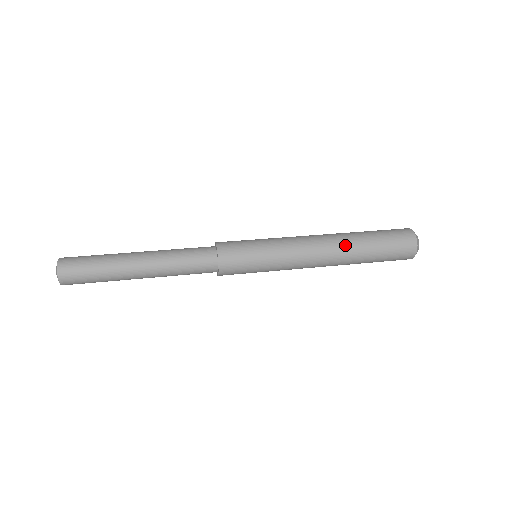
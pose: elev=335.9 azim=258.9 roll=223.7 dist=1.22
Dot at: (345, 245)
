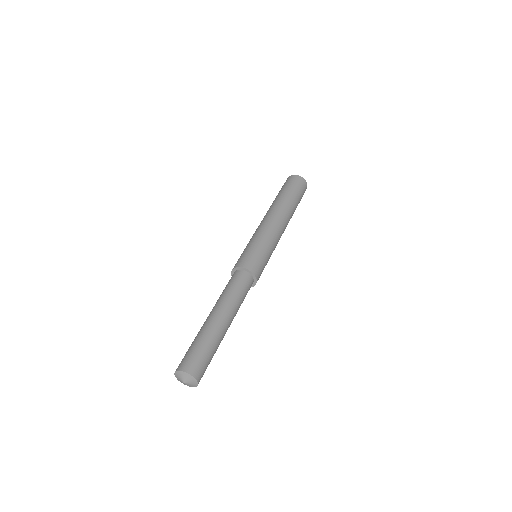
Dot at: occluded
